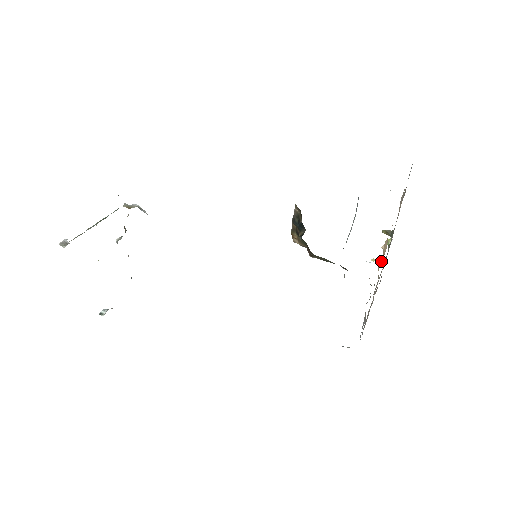
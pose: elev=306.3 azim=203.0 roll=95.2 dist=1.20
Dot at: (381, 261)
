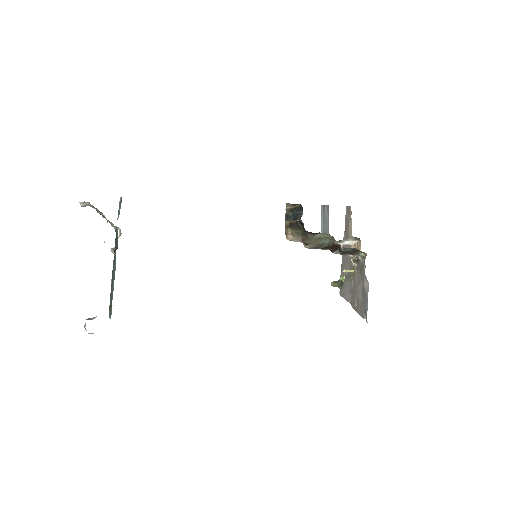
Dot at: (360, 245)
